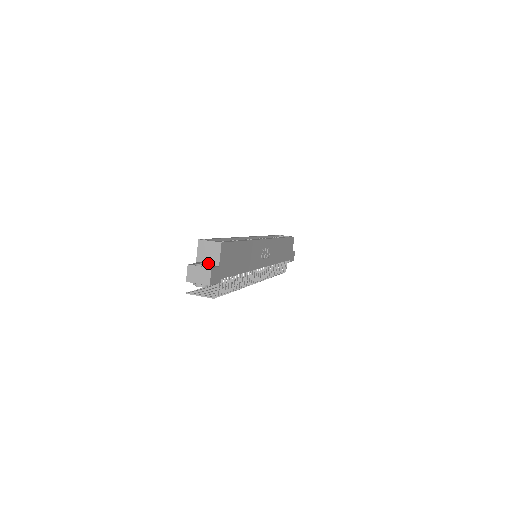
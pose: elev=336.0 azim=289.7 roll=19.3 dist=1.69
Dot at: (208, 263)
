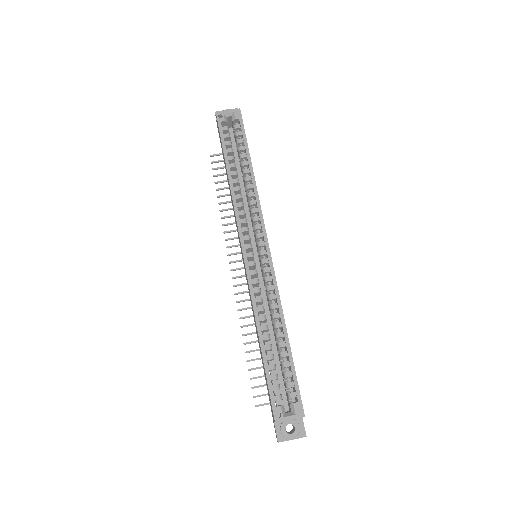
Dot at: (290, 421)
